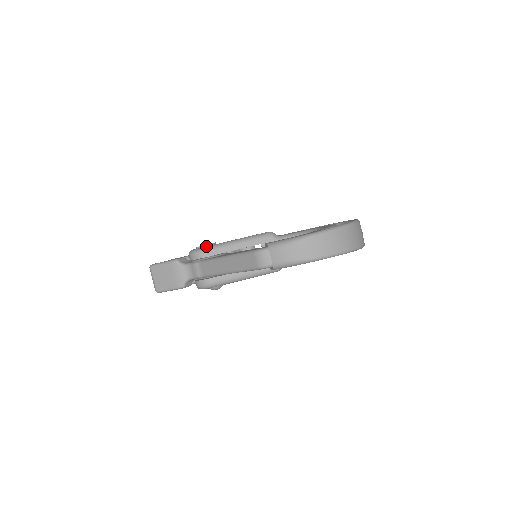
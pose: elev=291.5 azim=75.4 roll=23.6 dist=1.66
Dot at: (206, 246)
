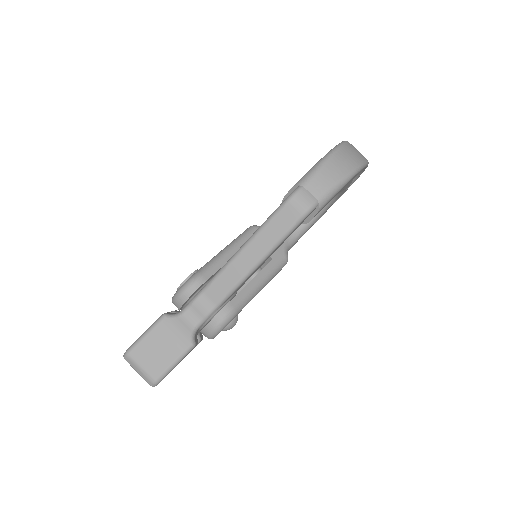
Dot at: (194, 273)
